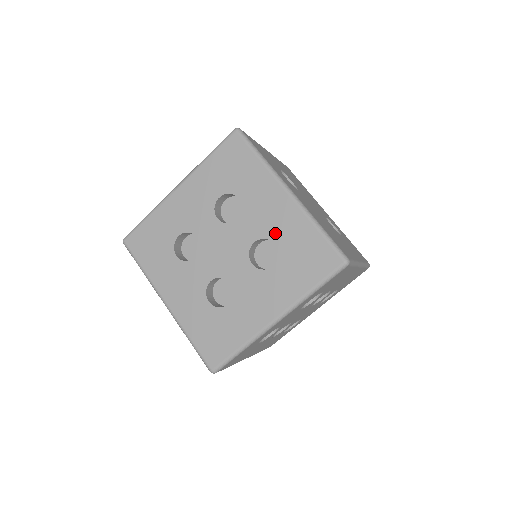
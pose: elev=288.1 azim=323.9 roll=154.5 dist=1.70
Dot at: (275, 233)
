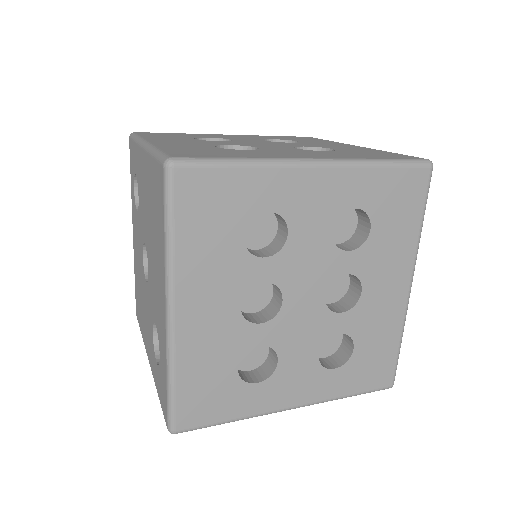
Dot at: (335, 148)
